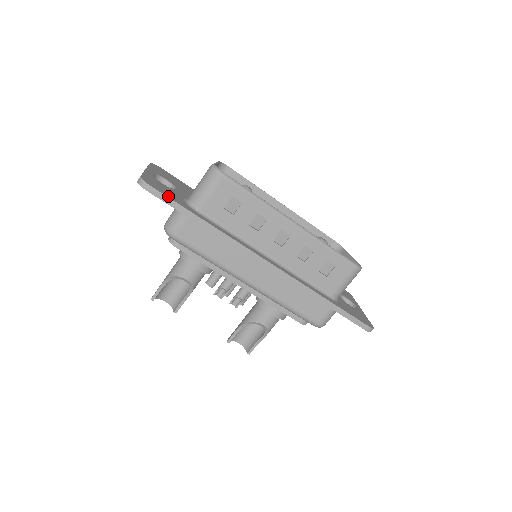
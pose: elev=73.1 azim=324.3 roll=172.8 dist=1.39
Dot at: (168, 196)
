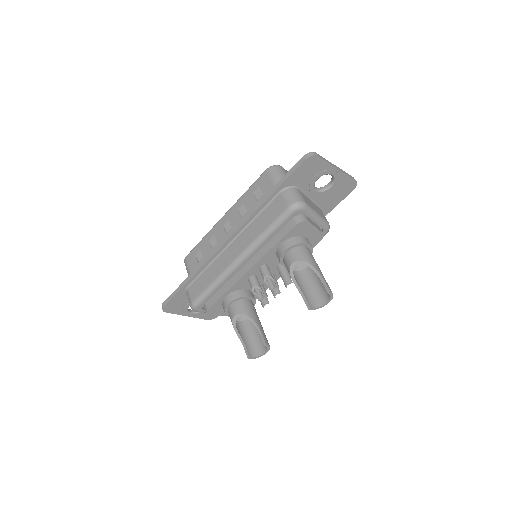
Dot at: (172, 295)
